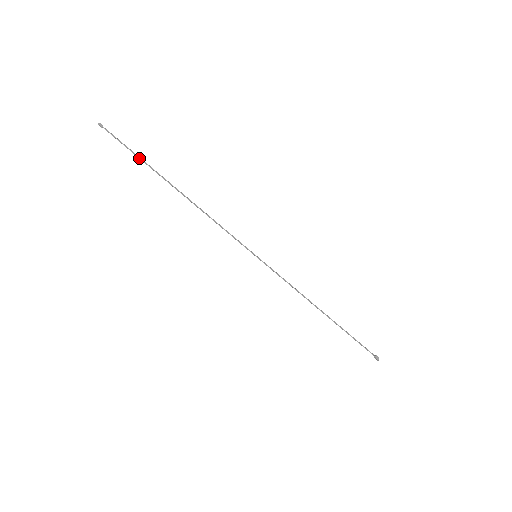
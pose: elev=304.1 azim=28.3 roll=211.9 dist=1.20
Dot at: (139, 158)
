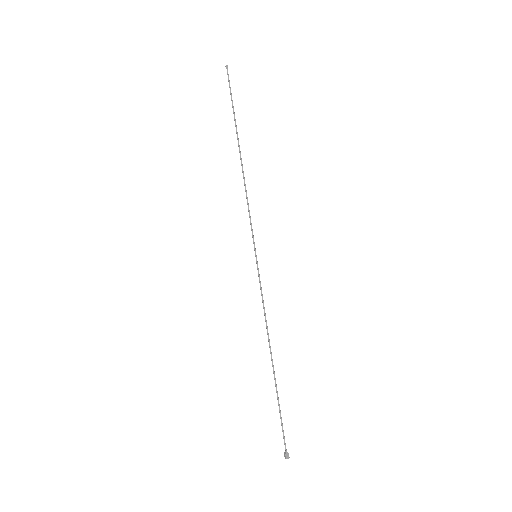
Dot at: (233, 109)
